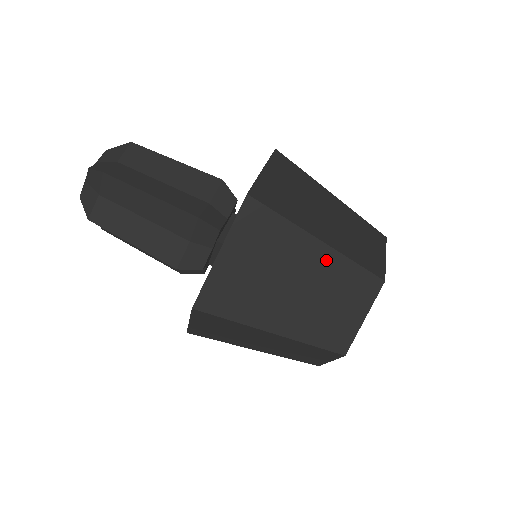
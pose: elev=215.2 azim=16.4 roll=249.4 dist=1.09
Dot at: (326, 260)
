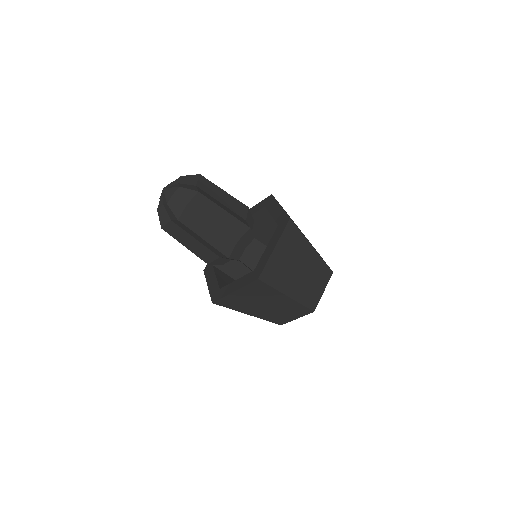
Dot at: (288, 302)
